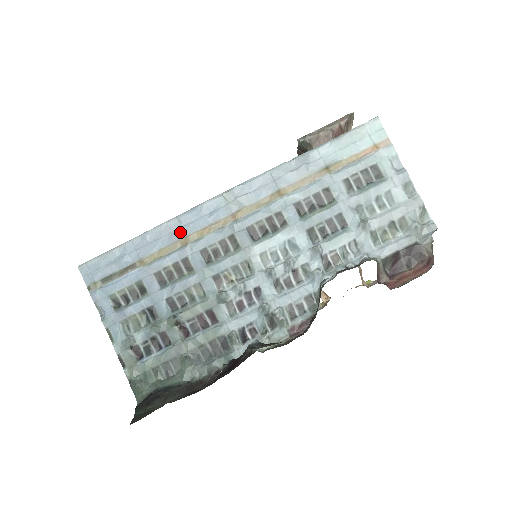
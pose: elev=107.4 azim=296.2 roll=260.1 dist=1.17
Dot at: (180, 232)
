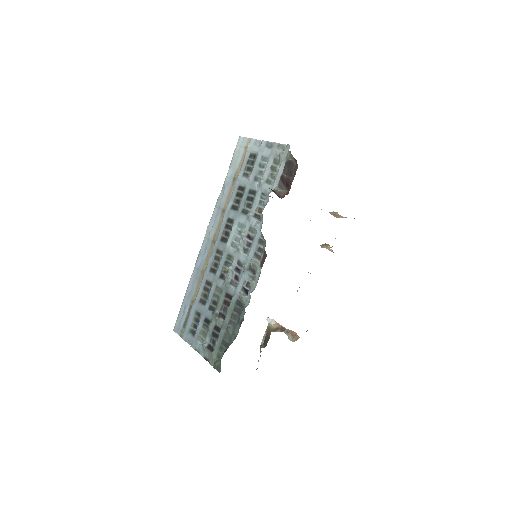
Dot at: (199, 272)
